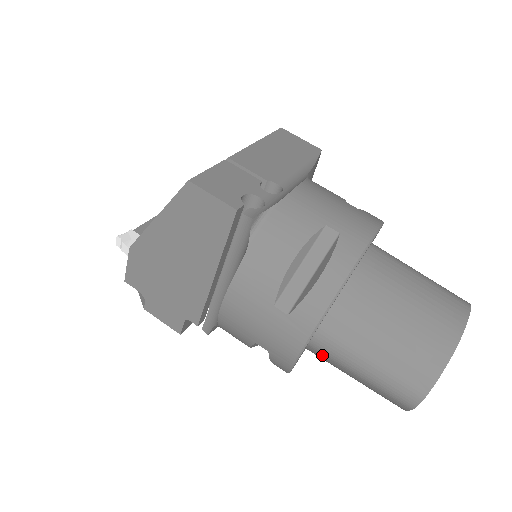
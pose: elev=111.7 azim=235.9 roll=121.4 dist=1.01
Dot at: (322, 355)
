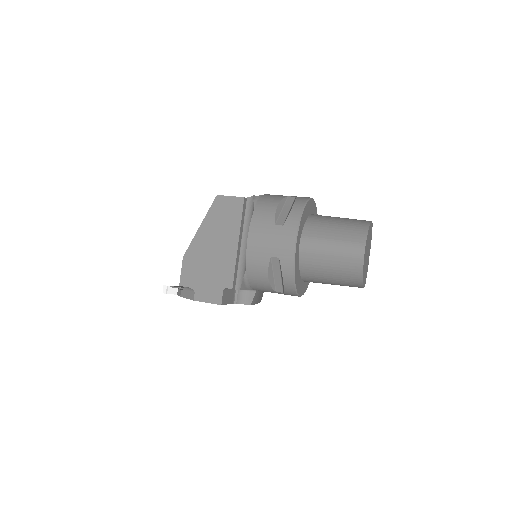
Dot at: (308, 256)
